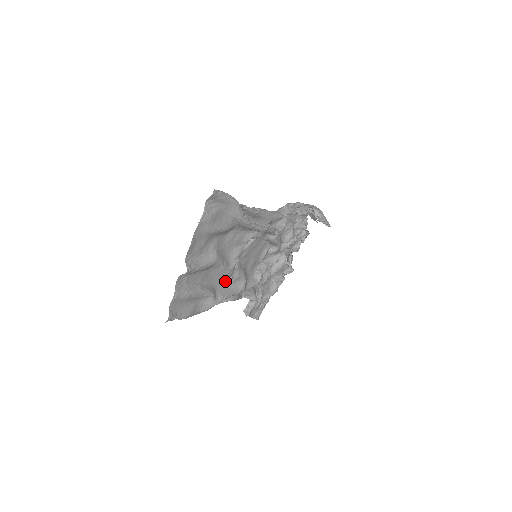
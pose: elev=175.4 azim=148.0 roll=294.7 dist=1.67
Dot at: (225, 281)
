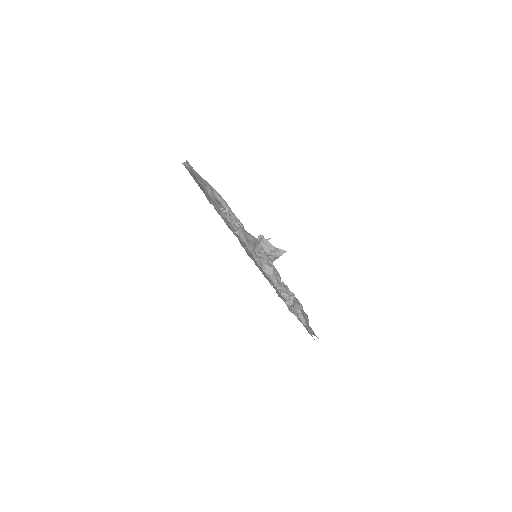
Dot at: occluded
